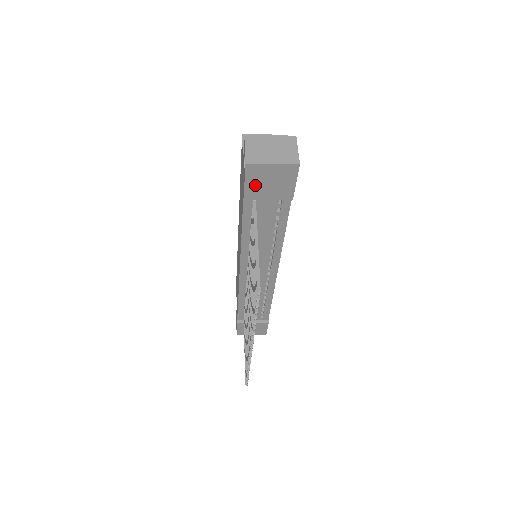
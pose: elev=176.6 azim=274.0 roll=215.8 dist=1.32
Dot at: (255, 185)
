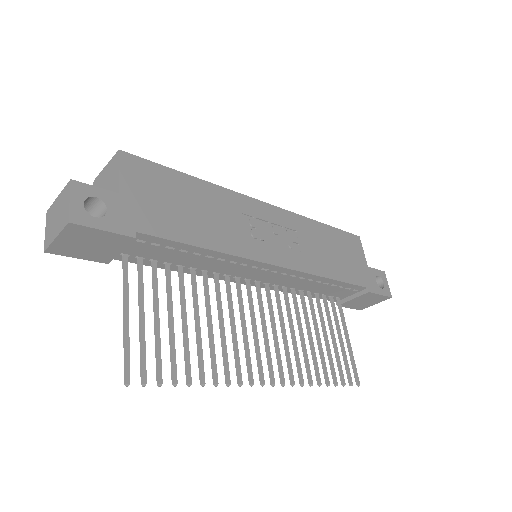
Dot at: (87, 254)
